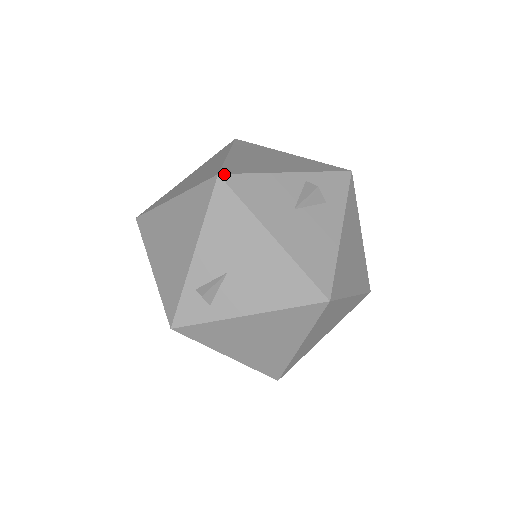
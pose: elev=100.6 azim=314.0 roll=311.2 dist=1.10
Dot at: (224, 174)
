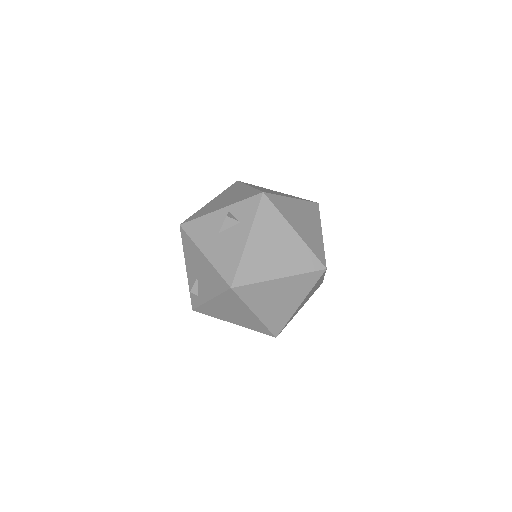
Dot at: (182, 224)
